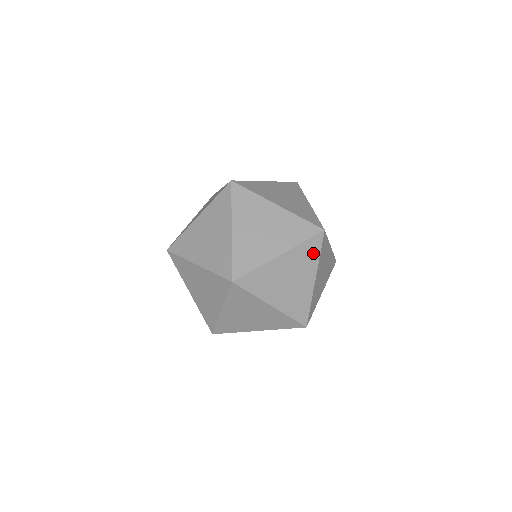
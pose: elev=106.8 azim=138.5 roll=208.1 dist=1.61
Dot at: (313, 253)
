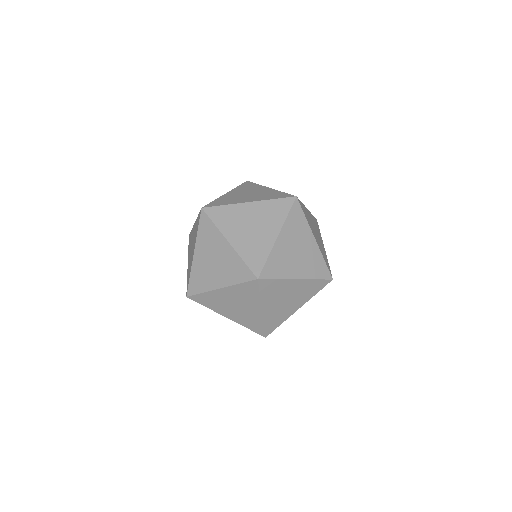
Dot at: (281, 211)
